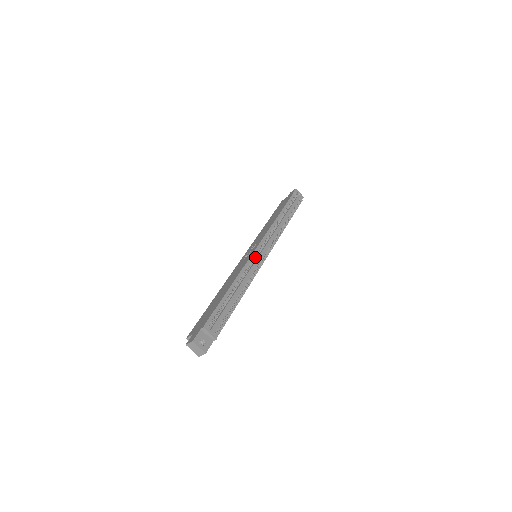
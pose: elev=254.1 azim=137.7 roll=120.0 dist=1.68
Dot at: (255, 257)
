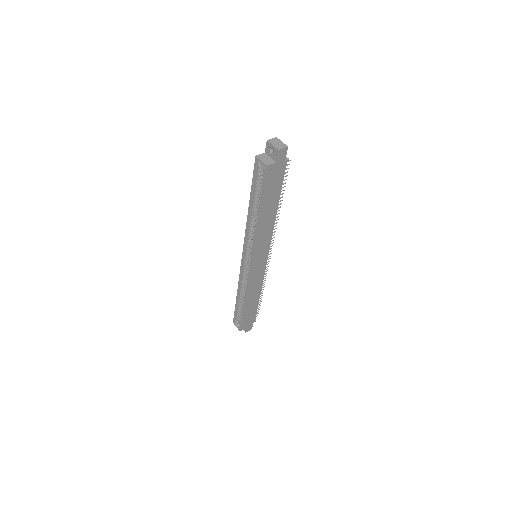
Dot at: occluded
